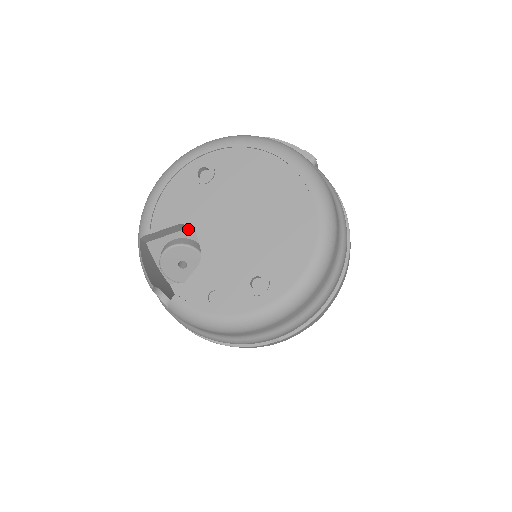
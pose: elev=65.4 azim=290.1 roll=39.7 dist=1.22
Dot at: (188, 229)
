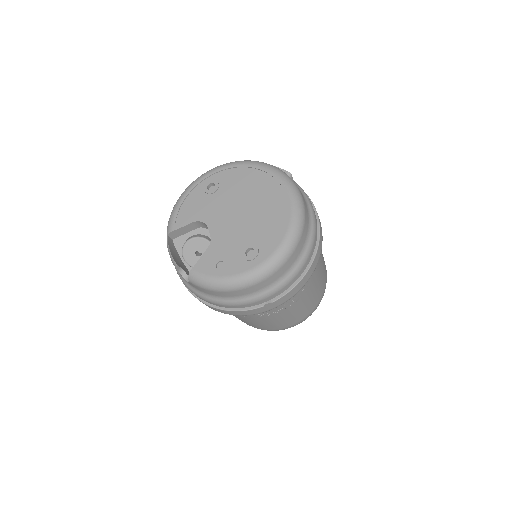
Dot at: (202, 227)
